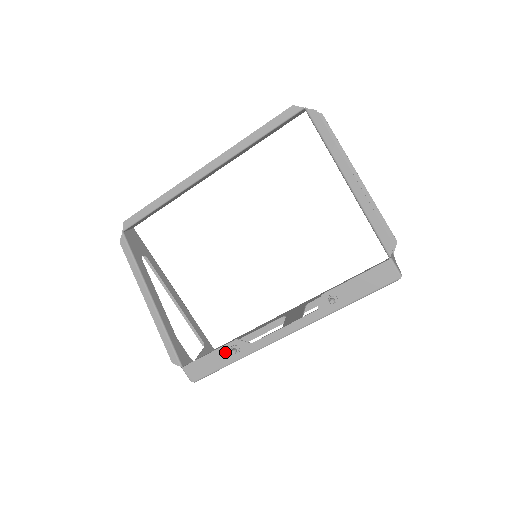
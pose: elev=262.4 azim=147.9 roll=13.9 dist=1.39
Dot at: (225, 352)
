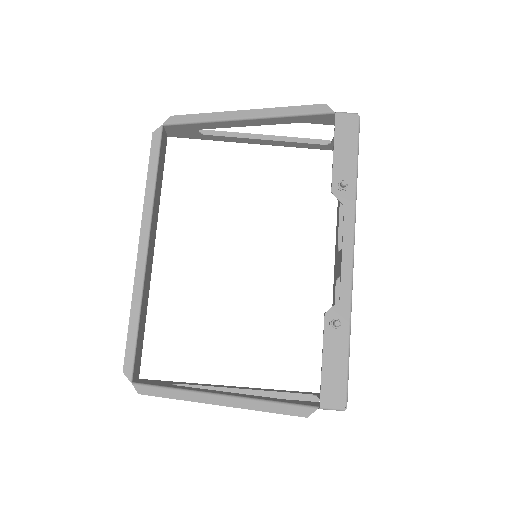
Dot at: (332, 338)
